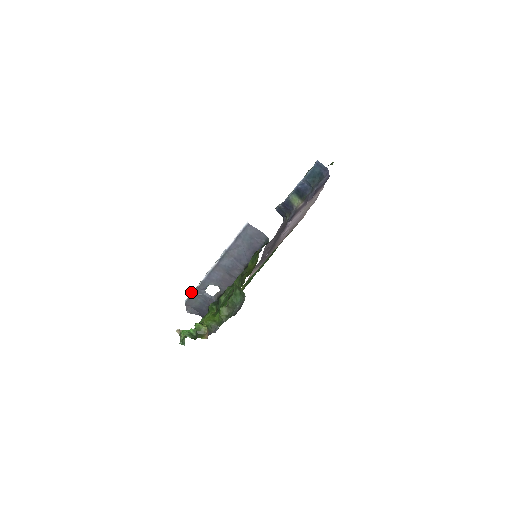
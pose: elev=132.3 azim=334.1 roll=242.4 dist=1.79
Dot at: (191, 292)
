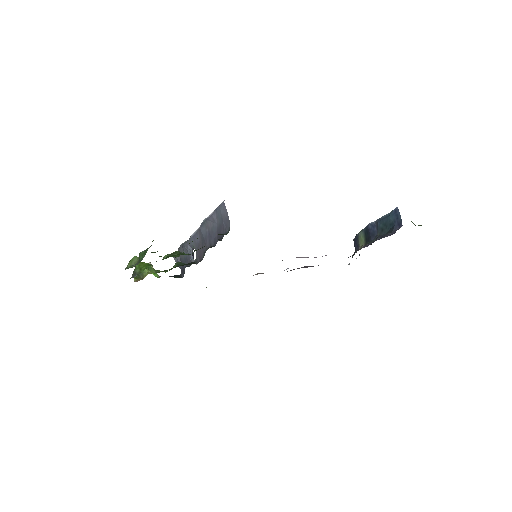
Dot at: occluded
